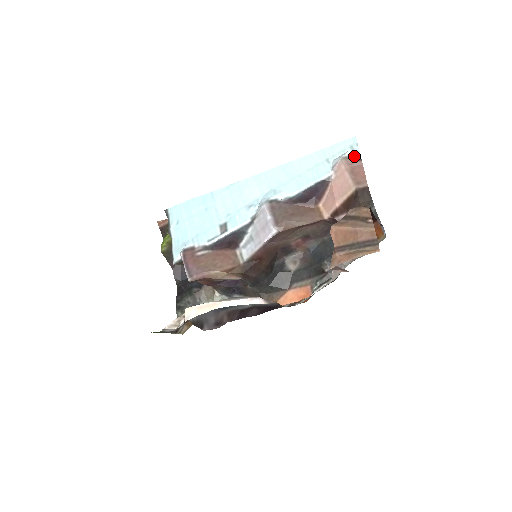
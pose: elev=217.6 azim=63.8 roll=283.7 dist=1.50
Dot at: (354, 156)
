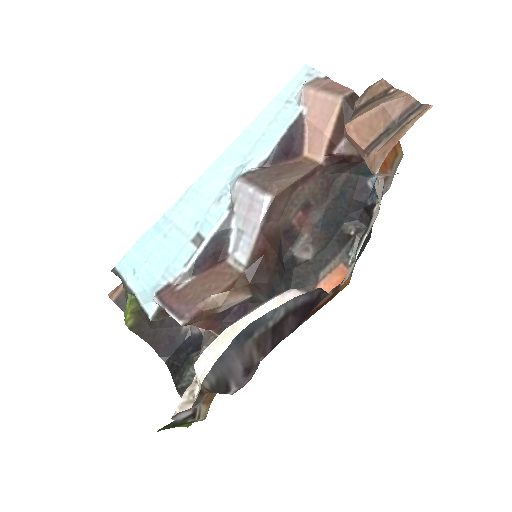
Dot at: (317, 78)
